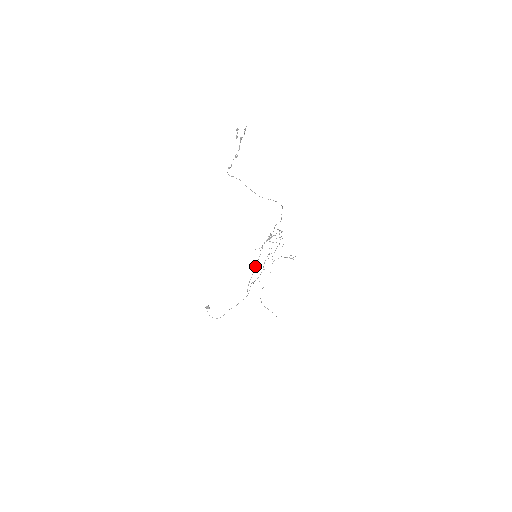
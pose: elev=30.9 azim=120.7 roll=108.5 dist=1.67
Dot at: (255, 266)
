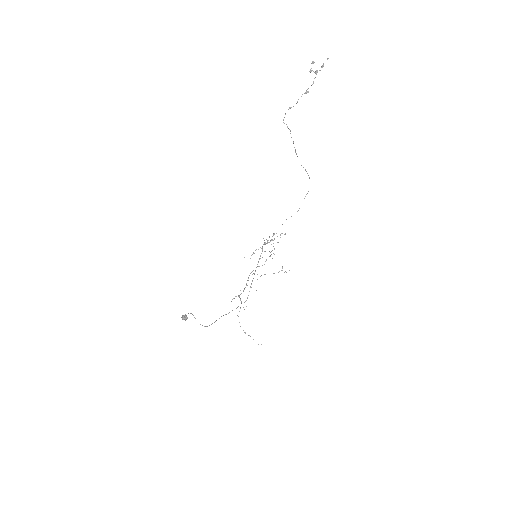
Dot at: occluded
